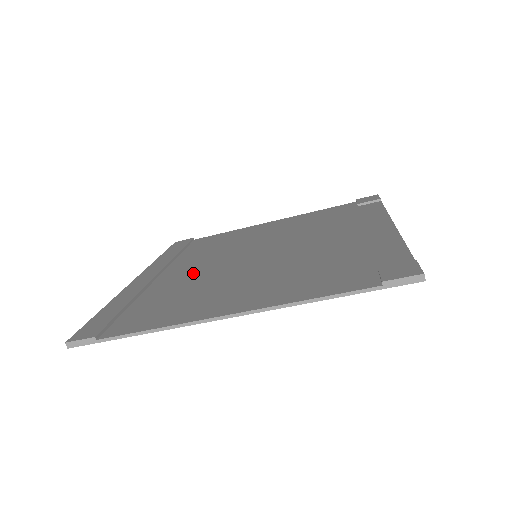
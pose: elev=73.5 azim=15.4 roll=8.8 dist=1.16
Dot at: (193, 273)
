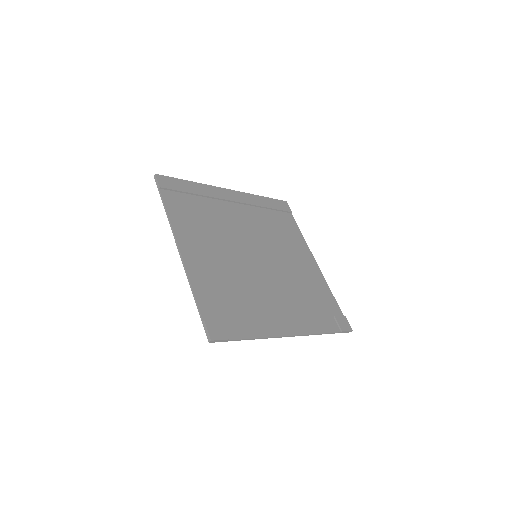
Dot at: (234, 222)
